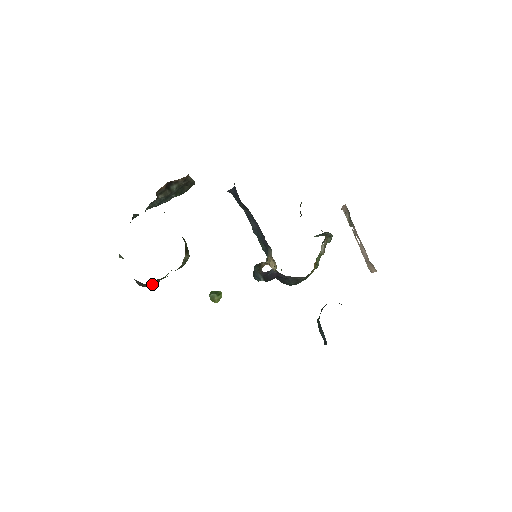
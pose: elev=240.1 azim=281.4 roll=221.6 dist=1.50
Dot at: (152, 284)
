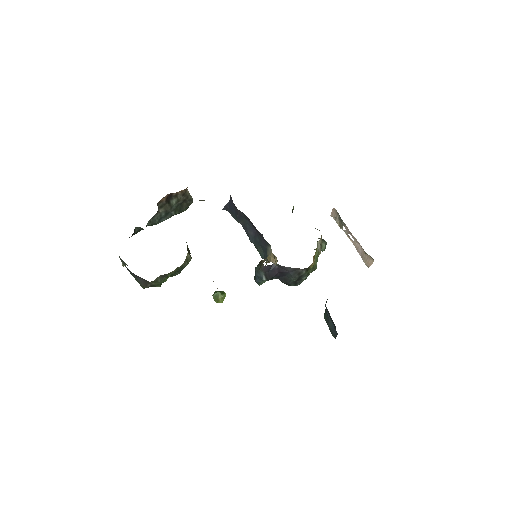
Dot at: (155, 284)
